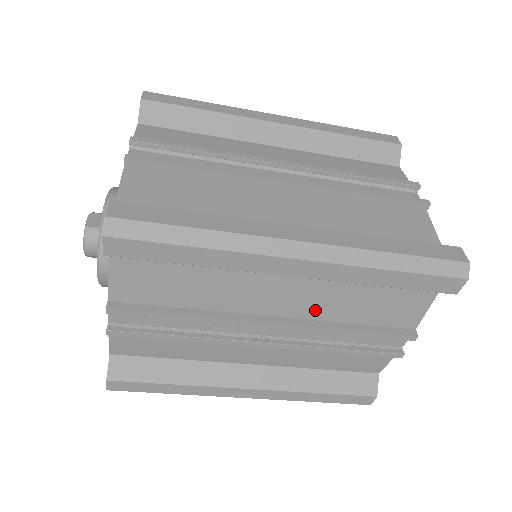
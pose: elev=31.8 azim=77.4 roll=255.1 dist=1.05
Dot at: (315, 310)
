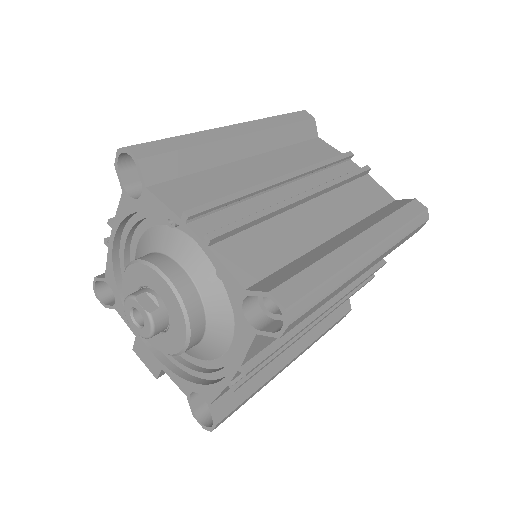
Dot at: occluded
